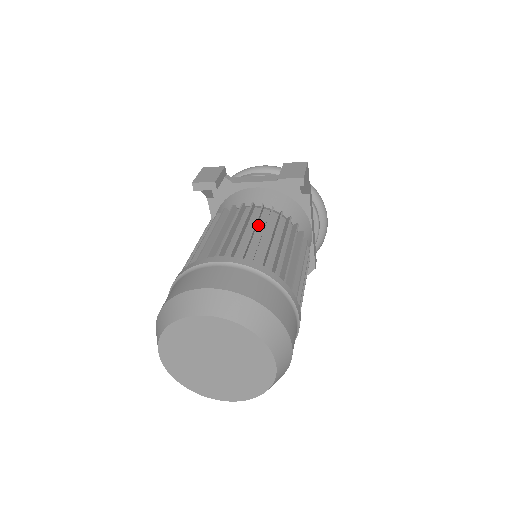
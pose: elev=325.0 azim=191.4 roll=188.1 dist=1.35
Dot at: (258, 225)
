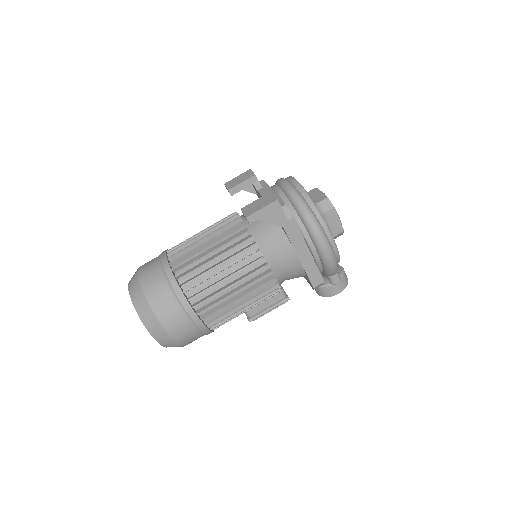
Dot at: (222, 239)
